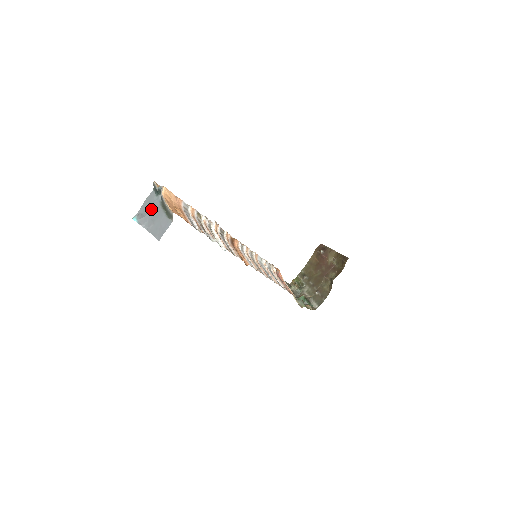
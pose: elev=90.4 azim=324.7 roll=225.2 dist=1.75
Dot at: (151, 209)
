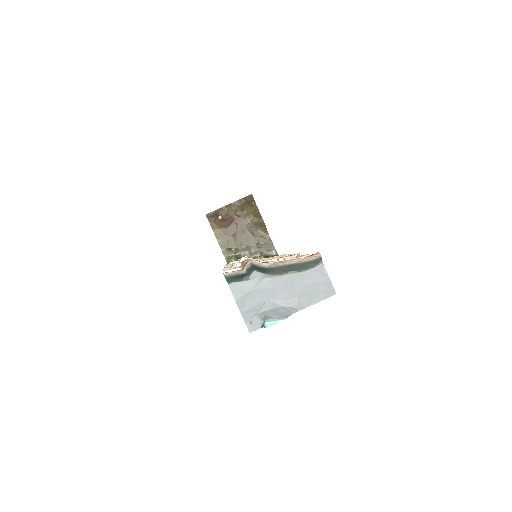
Dot at: (265, 296)
